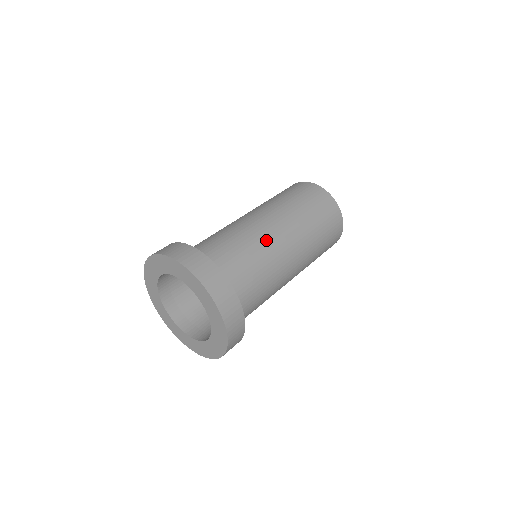
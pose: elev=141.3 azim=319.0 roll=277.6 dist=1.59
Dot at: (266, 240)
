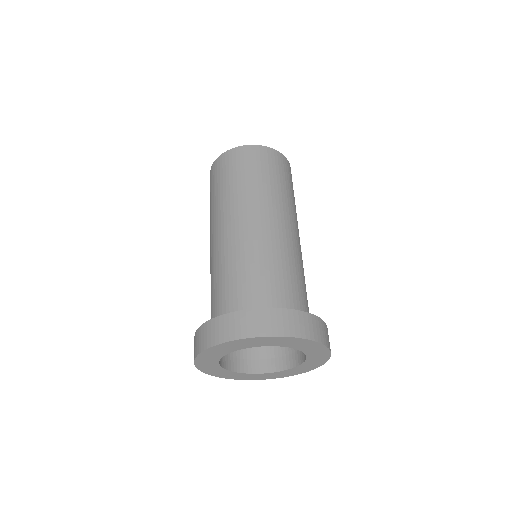
Dot at: (298, 251)
